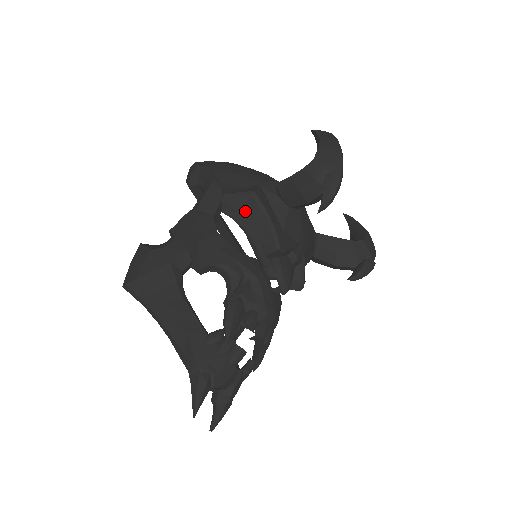
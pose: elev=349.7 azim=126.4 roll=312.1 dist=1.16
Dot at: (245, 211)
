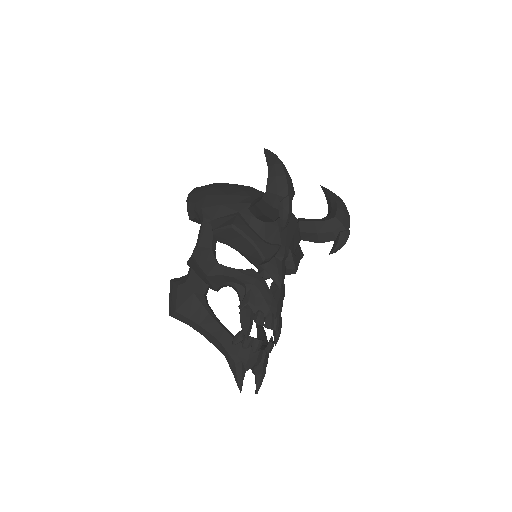
Dot at: (232, 238)
